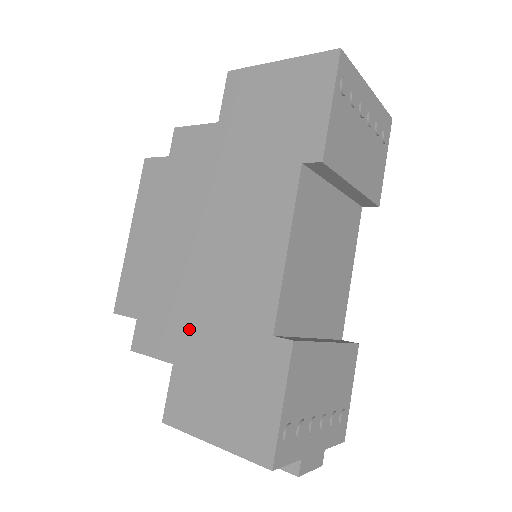
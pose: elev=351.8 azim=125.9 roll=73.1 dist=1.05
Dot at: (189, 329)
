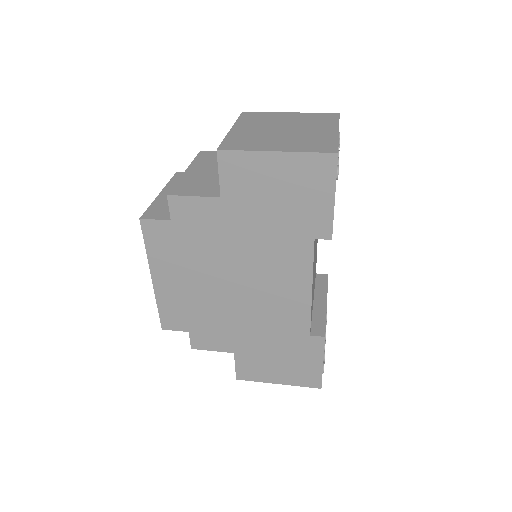
Dot at: (241, 335)
